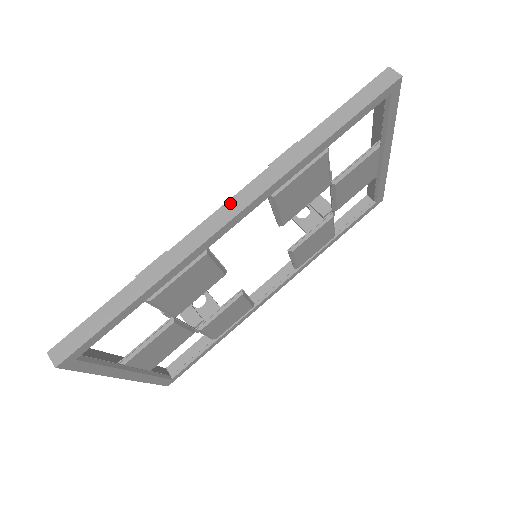
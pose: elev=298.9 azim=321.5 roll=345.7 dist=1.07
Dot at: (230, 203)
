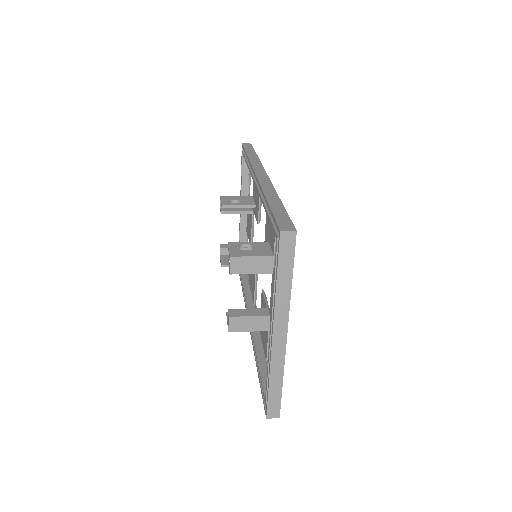
Dot at: (257, 174)
